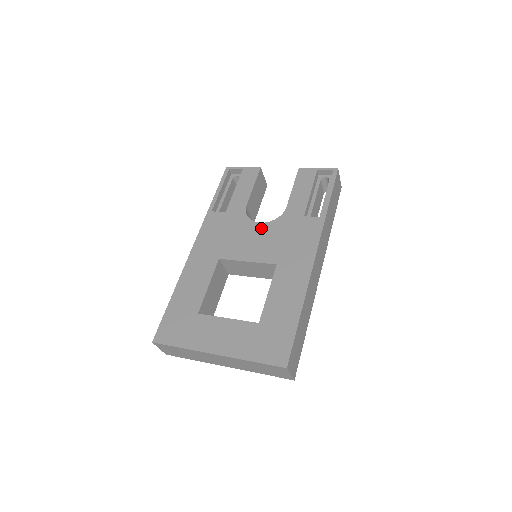
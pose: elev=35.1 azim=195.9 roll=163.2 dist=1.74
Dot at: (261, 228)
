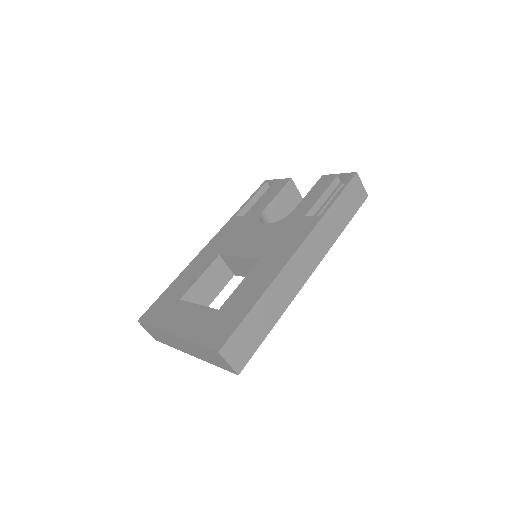
Dot at: (264, 228)
